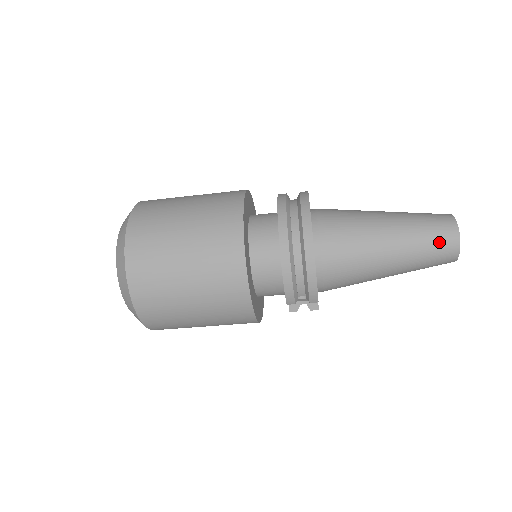
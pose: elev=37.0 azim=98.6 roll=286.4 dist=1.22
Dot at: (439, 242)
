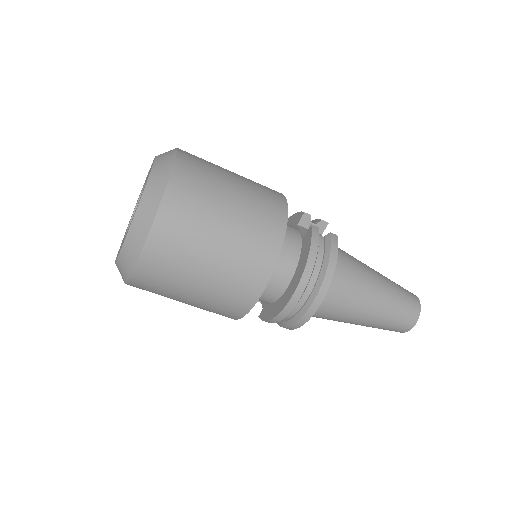
Dot at: (395, 328)
